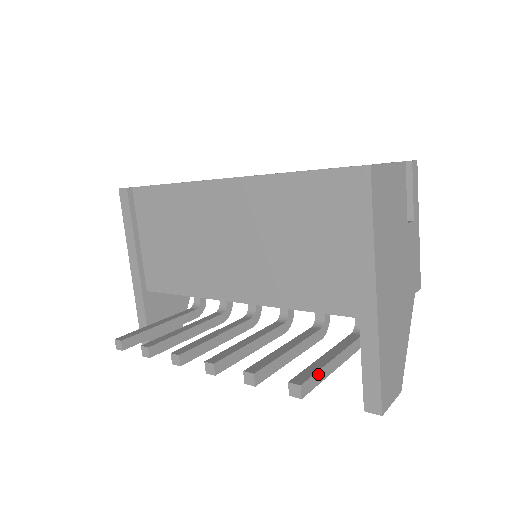
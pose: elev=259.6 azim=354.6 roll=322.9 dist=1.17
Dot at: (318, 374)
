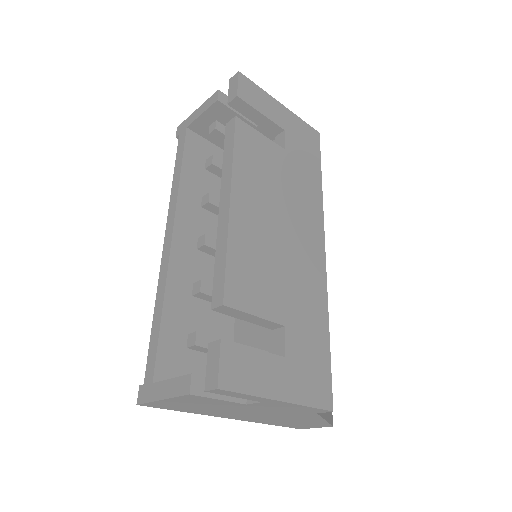
Dot at: occluded
